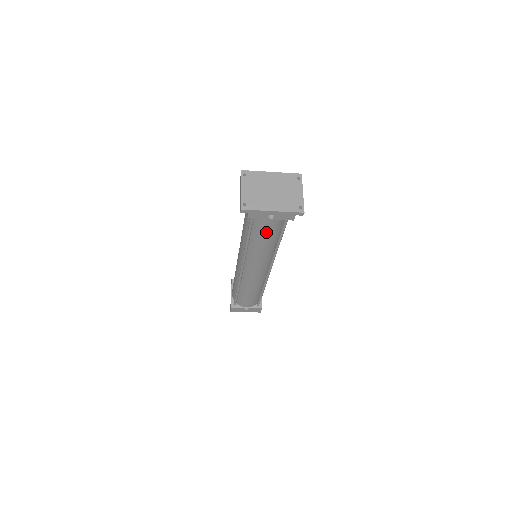
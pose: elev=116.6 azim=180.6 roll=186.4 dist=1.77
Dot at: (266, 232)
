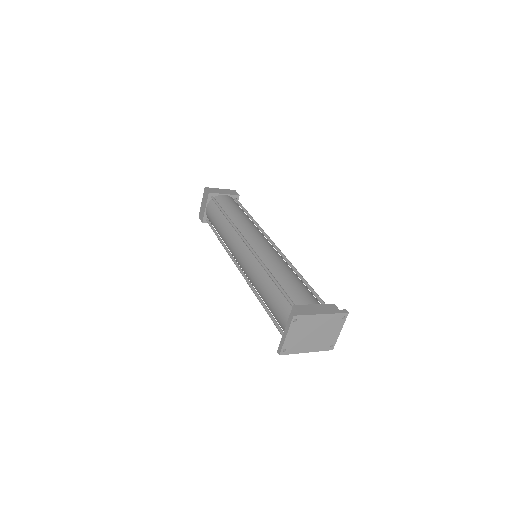
Dot at: occluded
